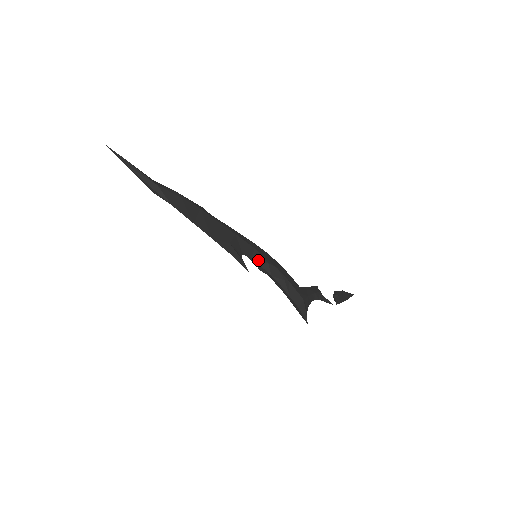
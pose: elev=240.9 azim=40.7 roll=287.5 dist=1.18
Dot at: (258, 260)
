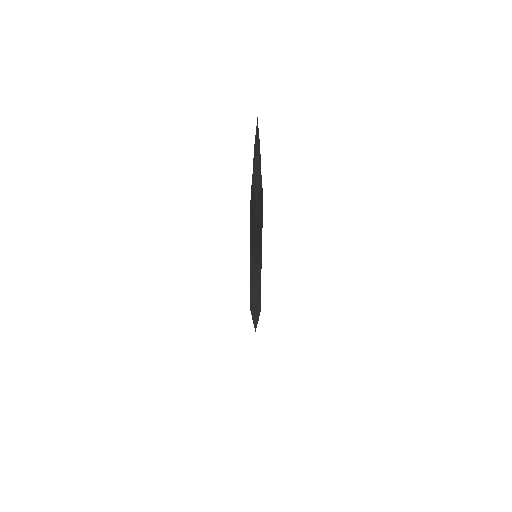
Dot at: (258, 265)
